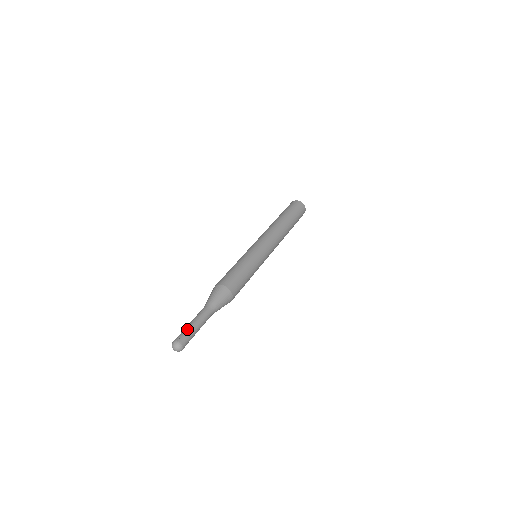
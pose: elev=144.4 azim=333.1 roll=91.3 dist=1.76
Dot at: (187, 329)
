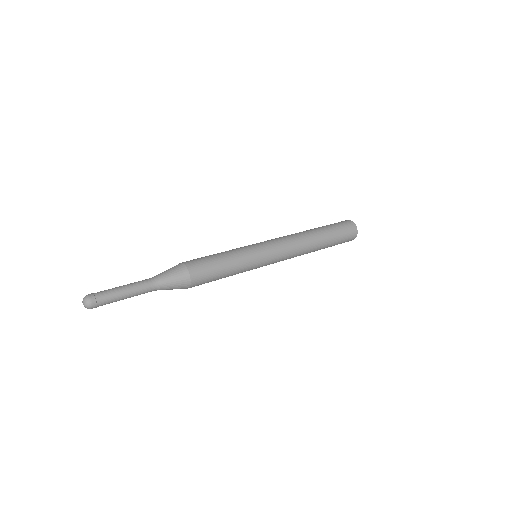
Dot at: (111, 290)
